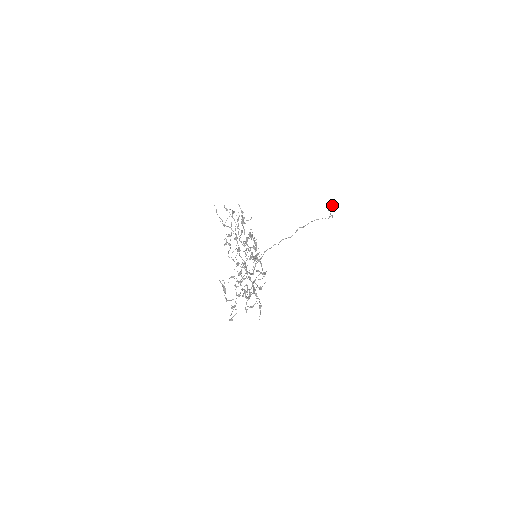
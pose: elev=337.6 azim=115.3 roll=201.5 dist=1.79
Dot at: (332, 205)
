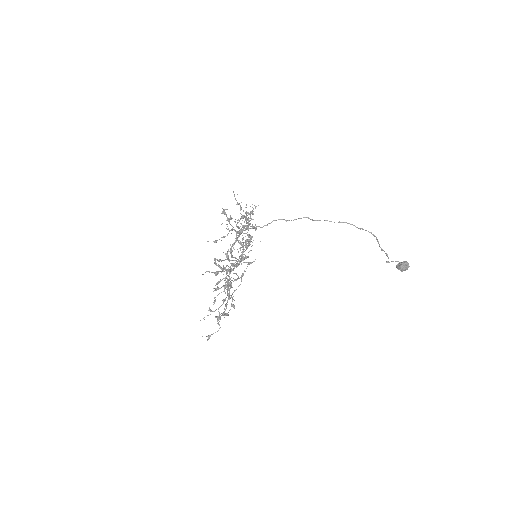
Dot at: (402, 262)
